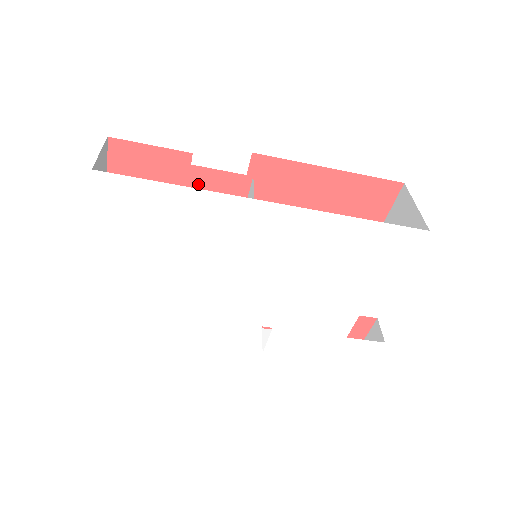
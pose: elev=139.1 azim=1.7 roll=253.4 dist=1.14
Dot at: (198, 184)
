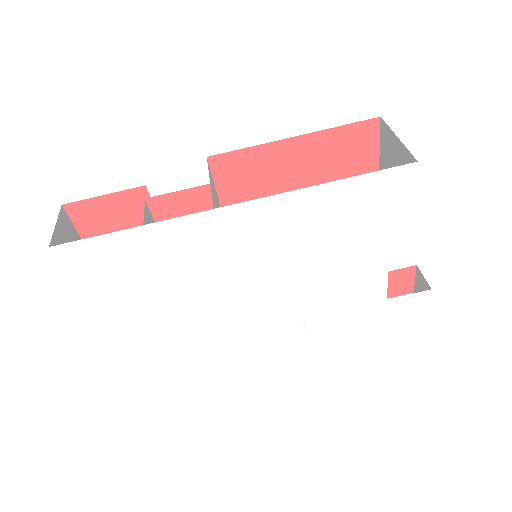
Dot at: (162, 213)
